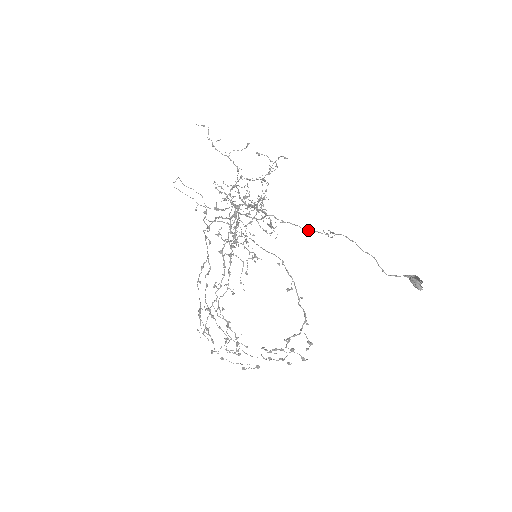
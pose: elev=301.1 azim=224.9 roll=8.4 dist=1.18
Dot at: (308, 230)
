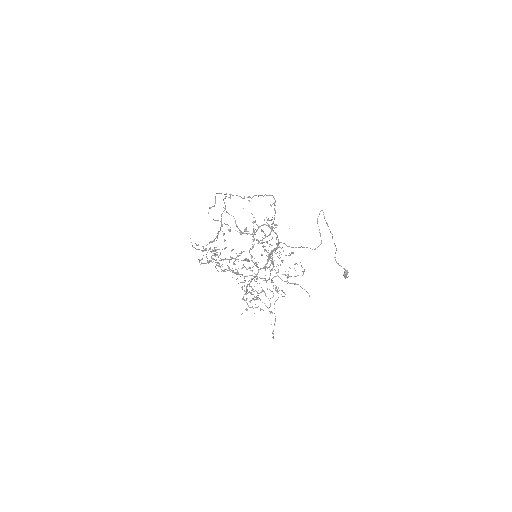
Dot at: occluded
